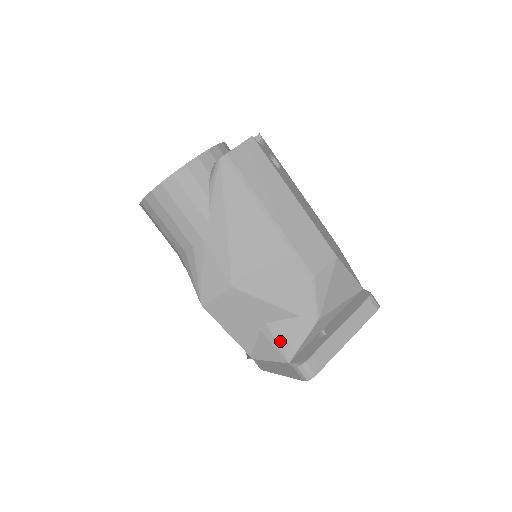
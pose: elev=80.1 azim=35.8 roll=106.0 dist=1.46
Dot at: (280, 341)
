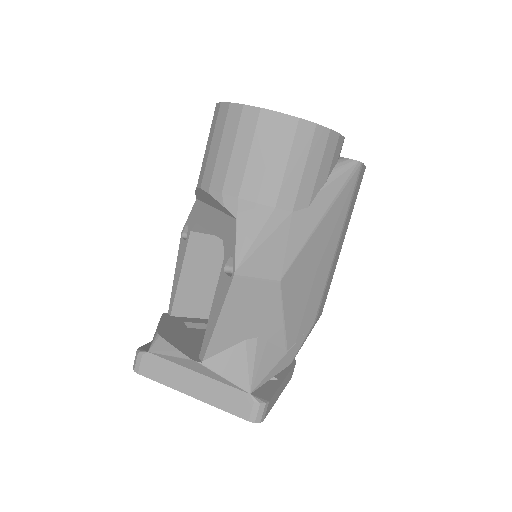
Dot at: (258, 365)
